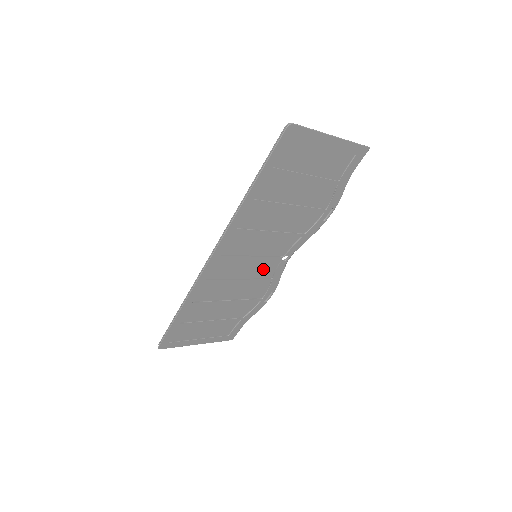
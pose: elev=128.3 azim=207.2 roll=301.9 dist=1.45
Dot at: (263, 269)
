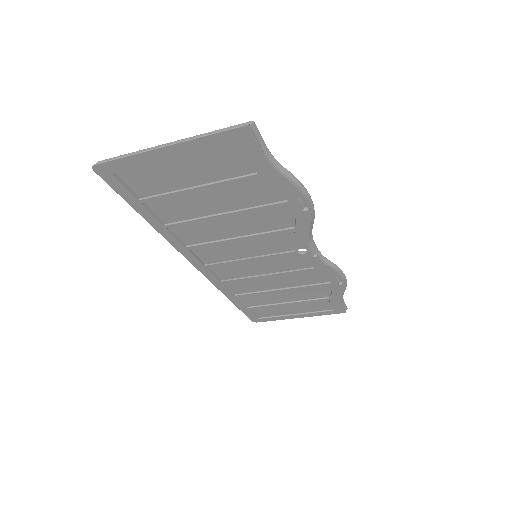
Dot at: (286, 263)
